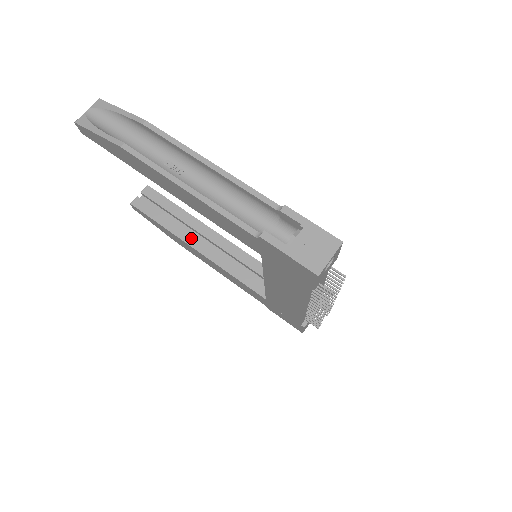
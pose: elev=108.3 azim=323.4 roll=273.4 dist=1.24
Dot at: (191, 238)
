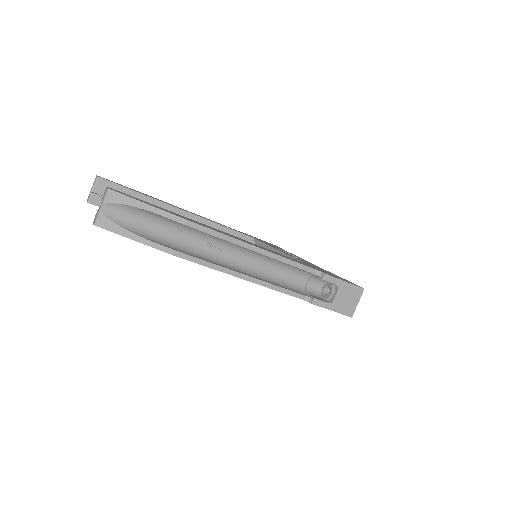
Dot at: occluded
